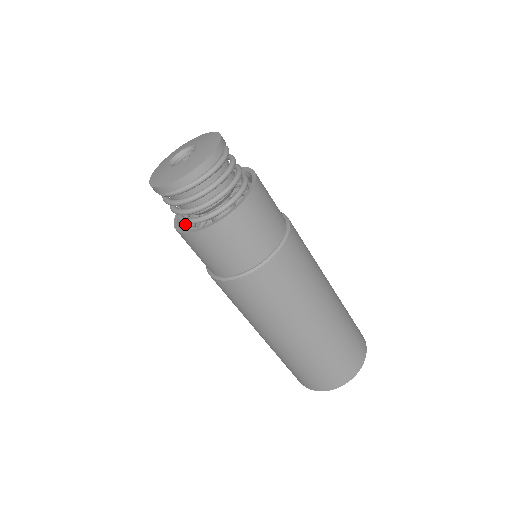
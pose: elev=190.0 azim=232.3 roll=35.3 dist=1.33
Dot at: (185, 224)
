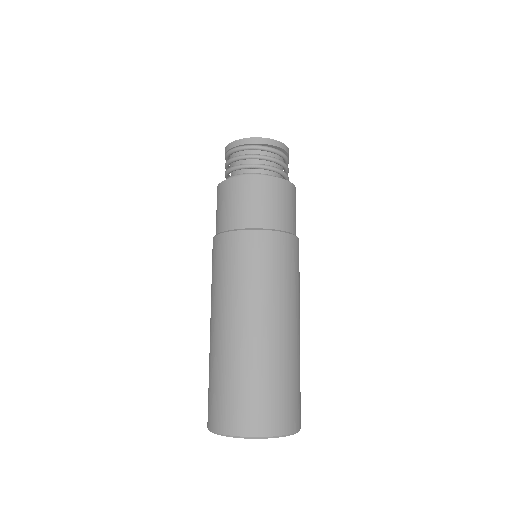
Dot at: occluded
